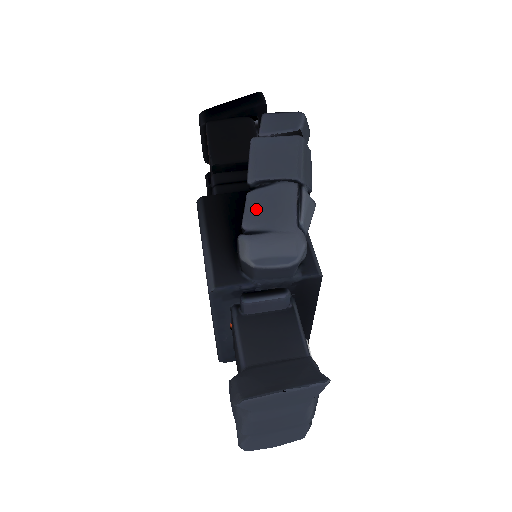
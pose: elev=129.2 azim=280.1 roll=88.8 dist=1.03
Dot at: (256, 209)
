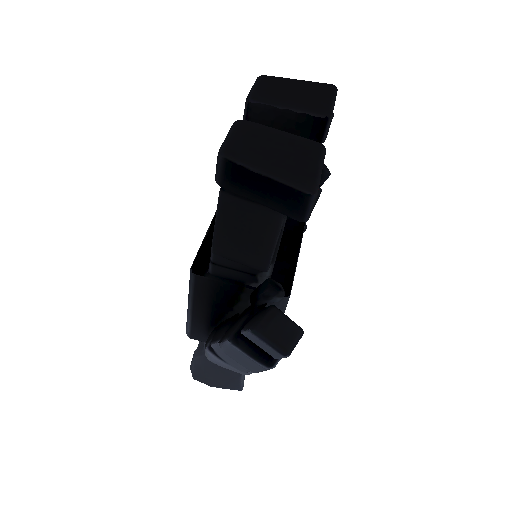
Dot at: (221, 353)
